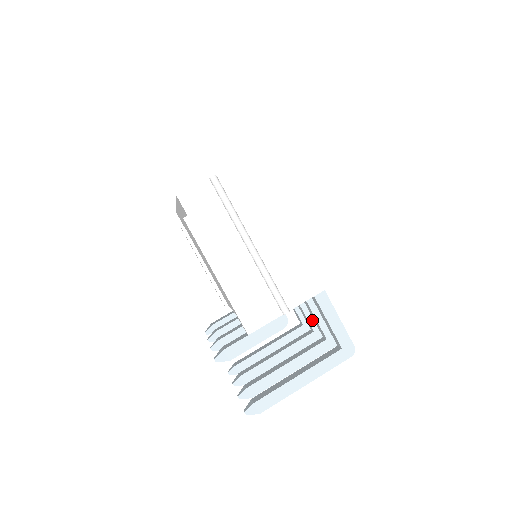
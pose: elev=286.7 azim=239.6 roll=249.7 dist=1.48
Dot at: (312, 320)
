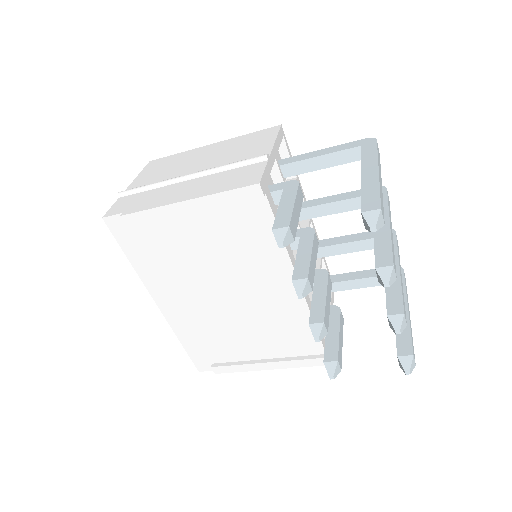
Dot at: (367, 236)
